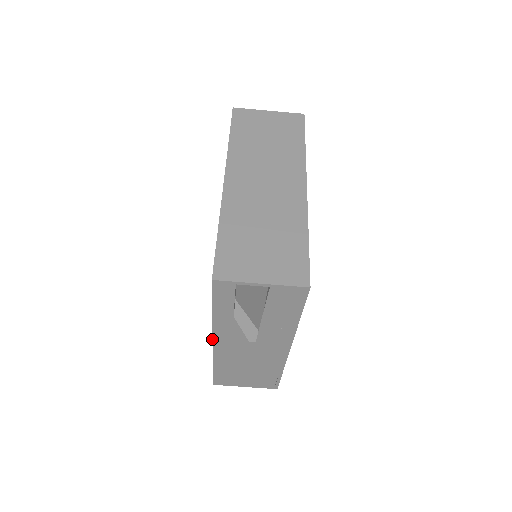
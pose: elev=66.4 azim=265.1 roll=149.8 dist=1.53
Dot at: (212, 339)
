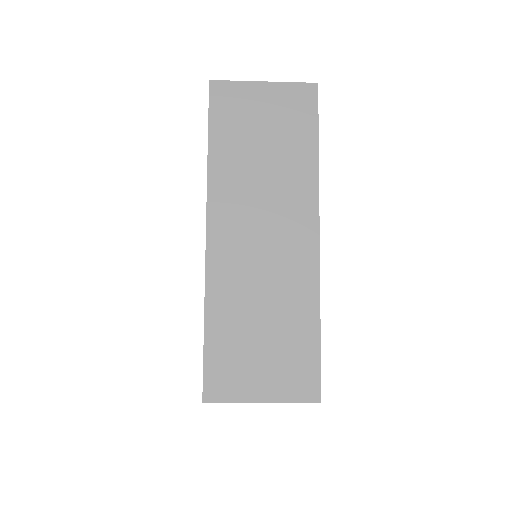
Dot at: occluded
